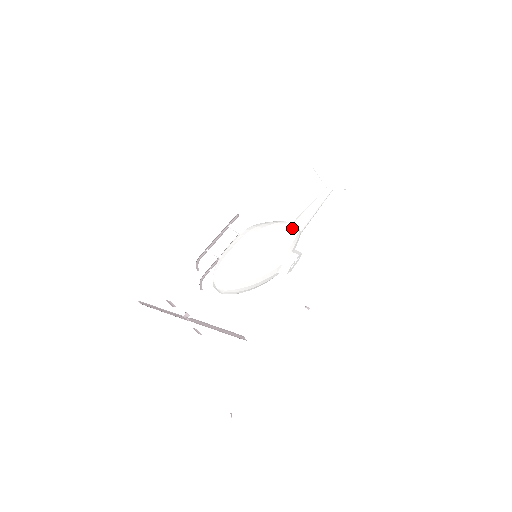
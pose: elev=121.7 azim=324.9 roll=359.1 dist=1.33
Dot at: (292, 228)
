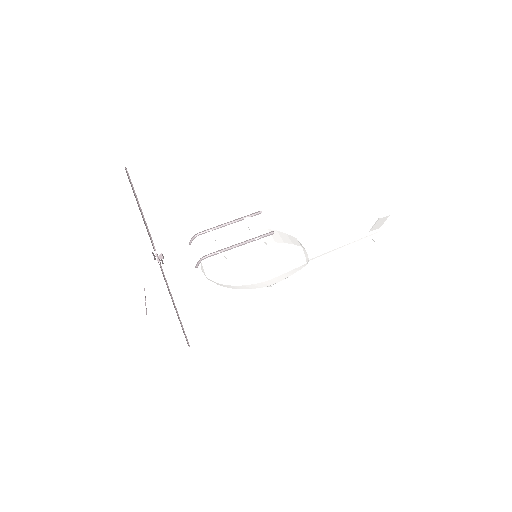
Dot at: (303, 266)
